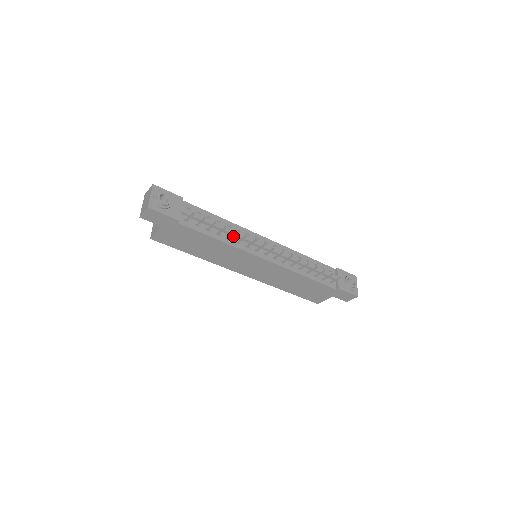
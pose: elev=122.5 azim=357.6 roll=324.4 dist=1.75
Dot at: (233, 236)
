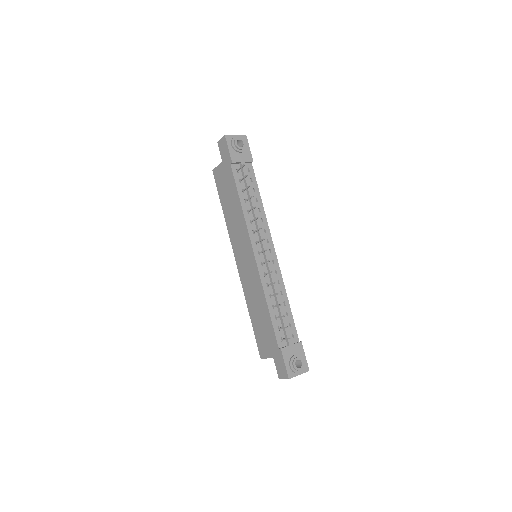
Dot at: (254, 216)
